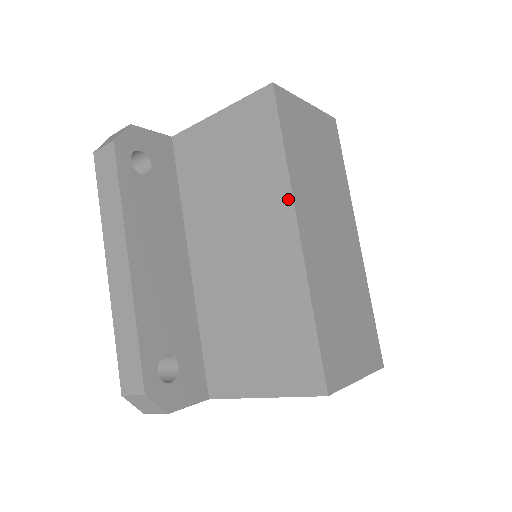
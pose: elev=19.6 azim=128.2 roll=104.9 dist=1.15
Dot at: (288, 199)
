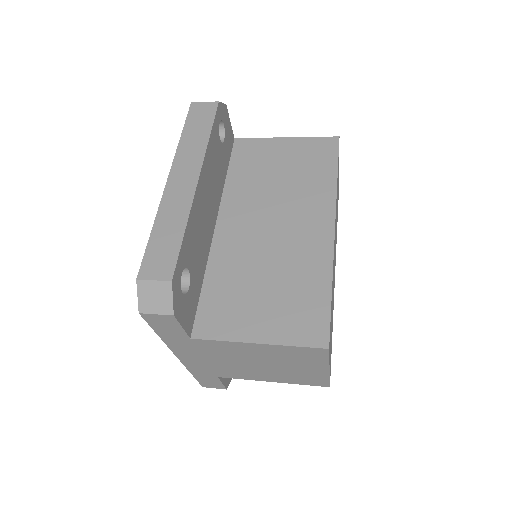
Dot at: (332, 204)
